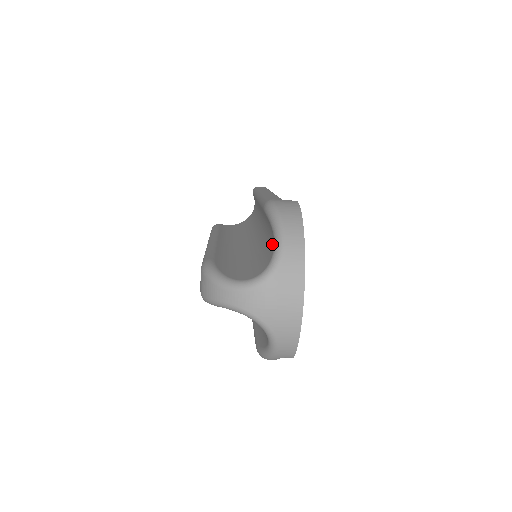
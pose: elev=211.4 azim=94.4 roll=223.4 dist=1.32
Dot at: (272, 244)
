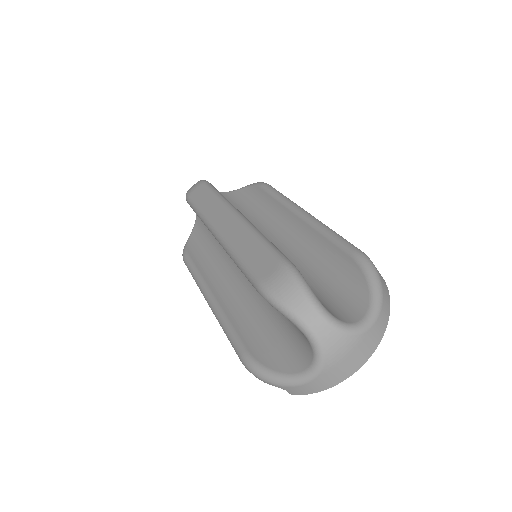
Dot at: (360, 298)
